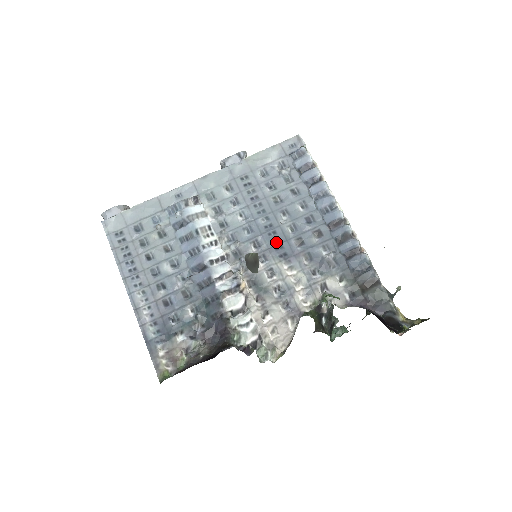
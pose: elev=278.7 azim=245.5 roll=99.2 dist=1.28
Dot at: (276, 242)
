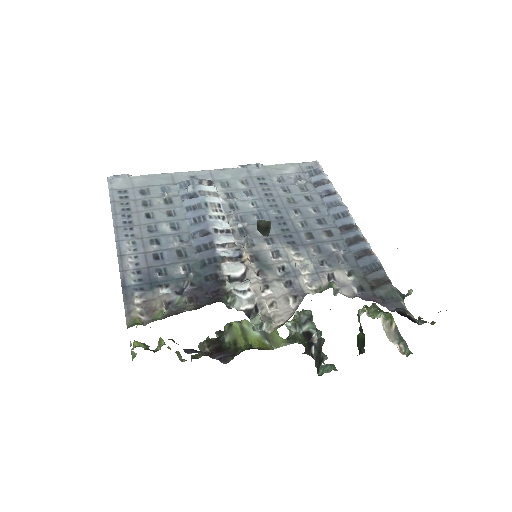
Dot at: (285, 231)
